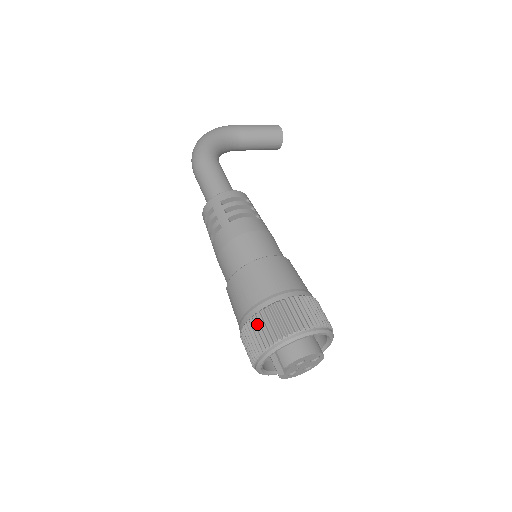
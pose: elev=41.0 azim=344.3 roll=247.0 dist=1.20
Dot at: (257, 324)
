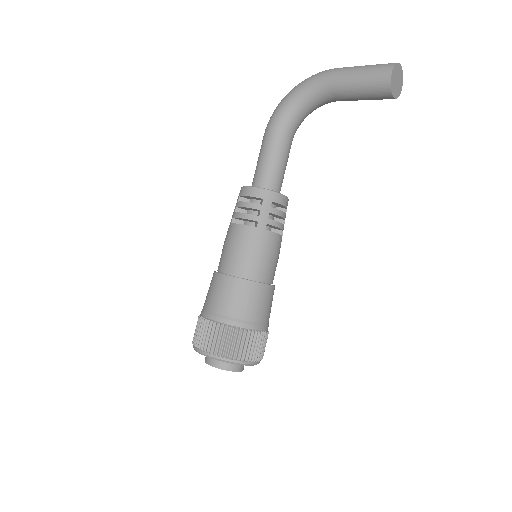
Dot at: occluded
